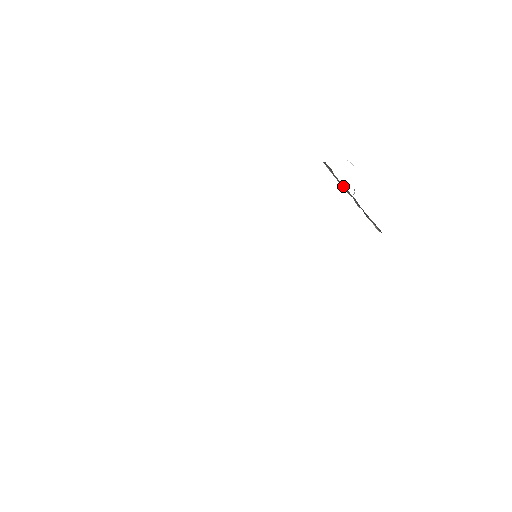
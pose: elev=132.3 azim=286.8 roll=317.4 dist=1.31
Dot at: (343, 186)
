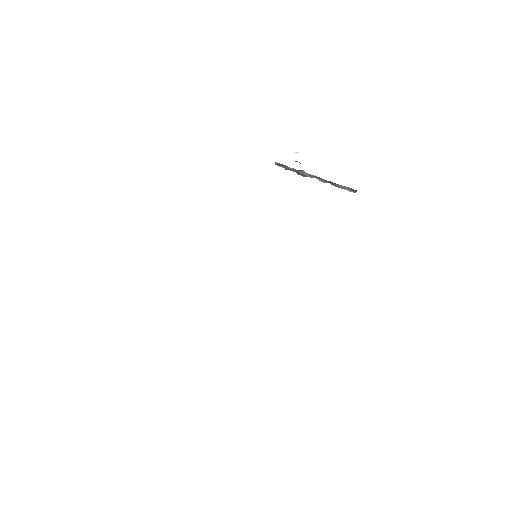
Dot at: (302, 173)
